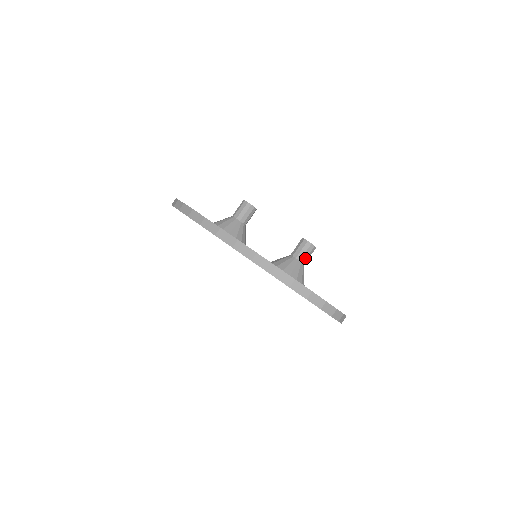
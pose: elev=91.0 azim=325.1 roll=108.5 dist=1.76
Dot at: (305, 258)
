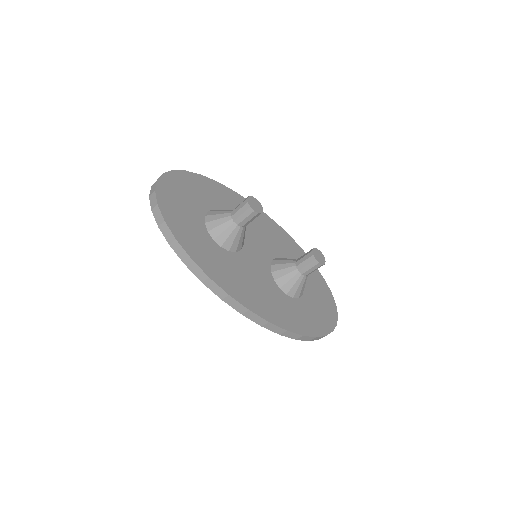
Dot at: occluded
